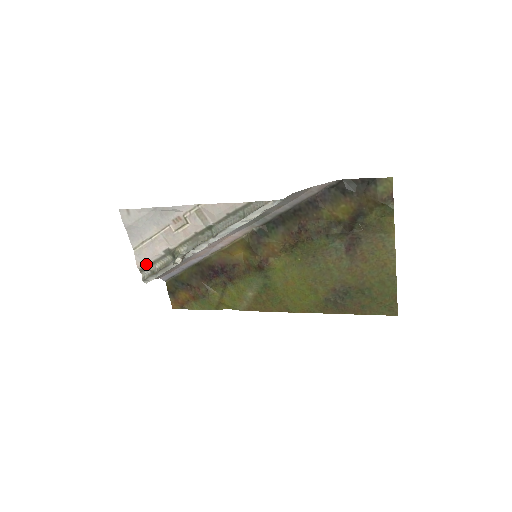
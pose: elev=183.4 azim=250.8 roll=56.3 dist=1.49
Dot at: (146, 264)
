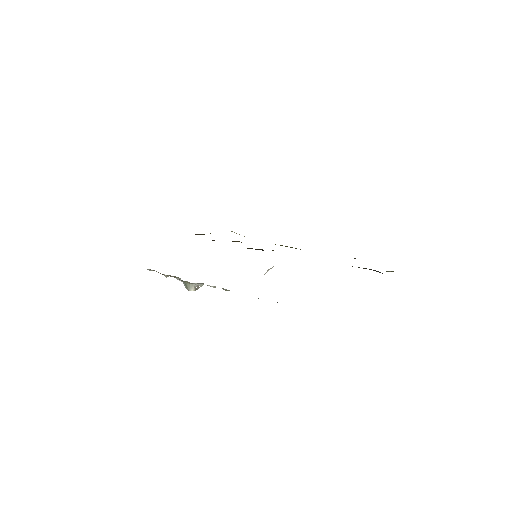
Dot at: occluded
